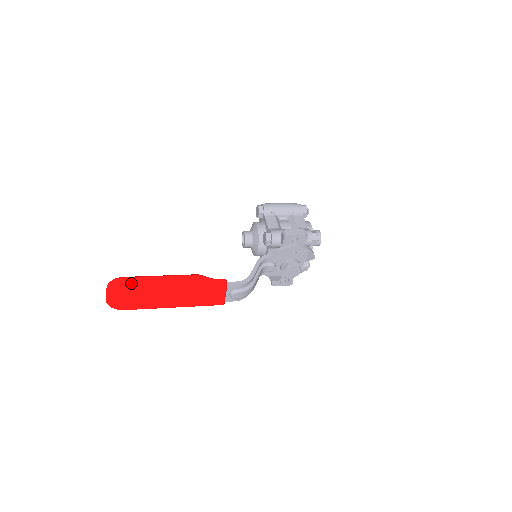
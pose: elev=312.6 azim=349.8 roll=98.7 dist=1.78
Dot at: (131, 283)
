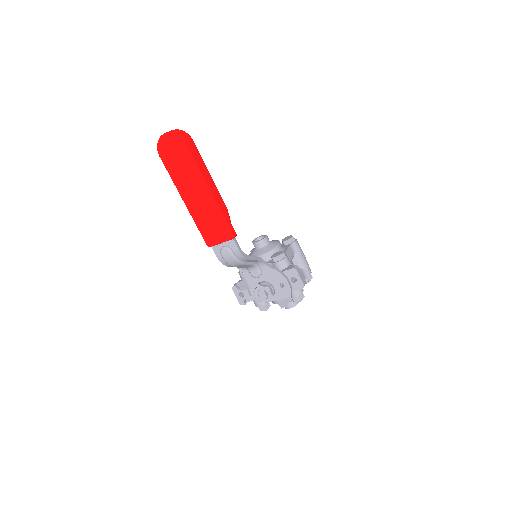
Dot at: (194, 149)
